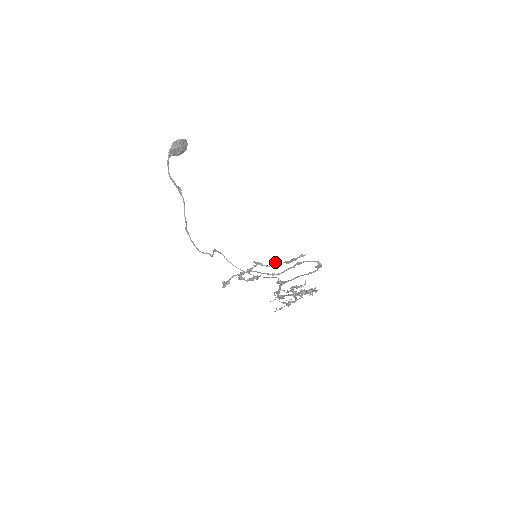
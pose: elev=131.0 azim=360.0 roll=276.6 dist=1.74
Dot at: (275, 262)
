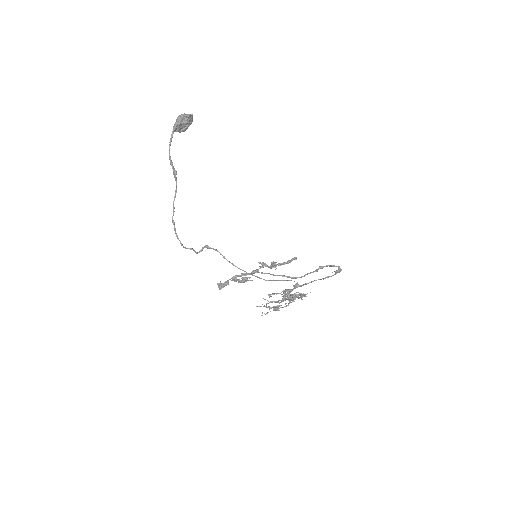
Dot at: (272, 264)
